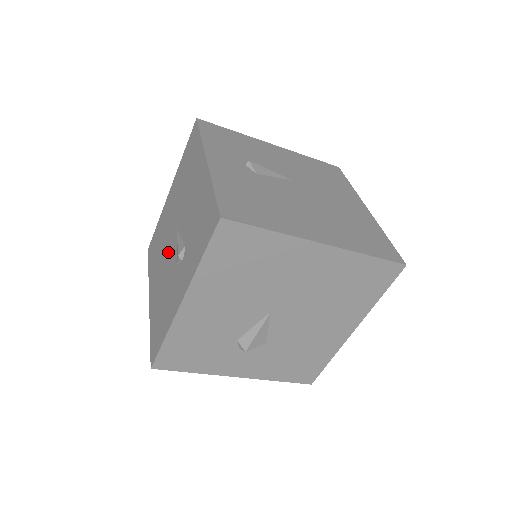
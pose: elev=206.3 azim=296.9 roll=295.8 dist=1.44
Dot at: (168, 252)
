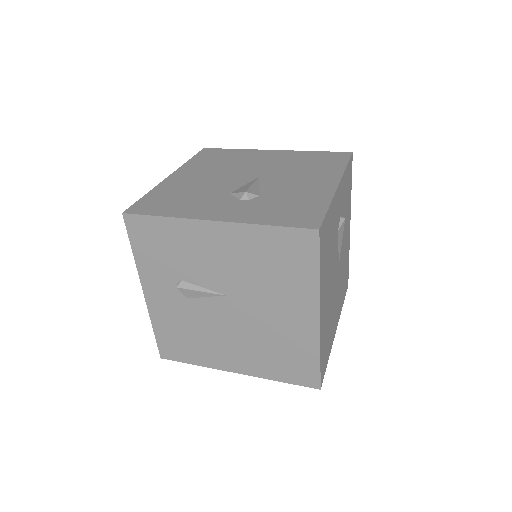
Dot at: occluded
